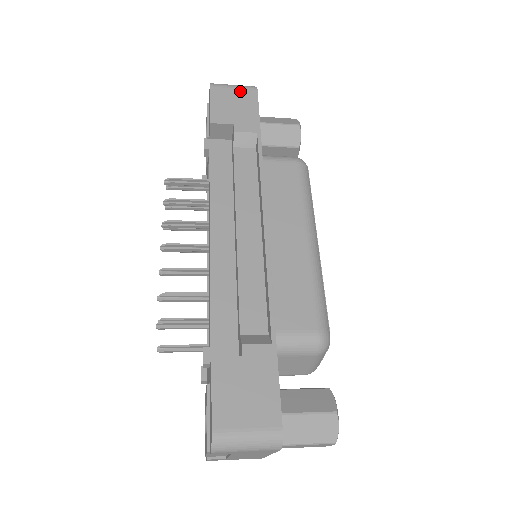
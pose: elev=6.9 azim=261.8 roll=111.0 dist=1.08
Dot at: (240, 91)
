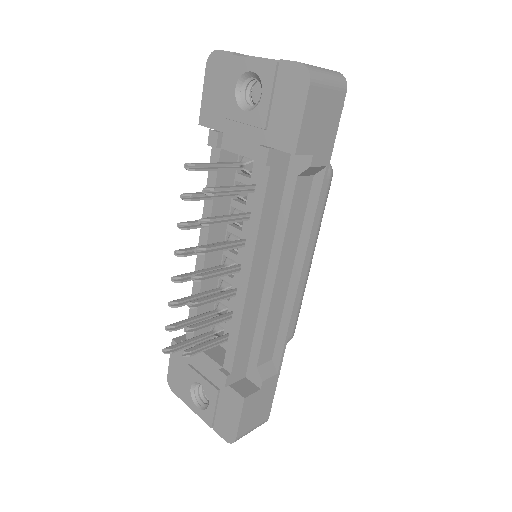
Dot at: (333, 94)
